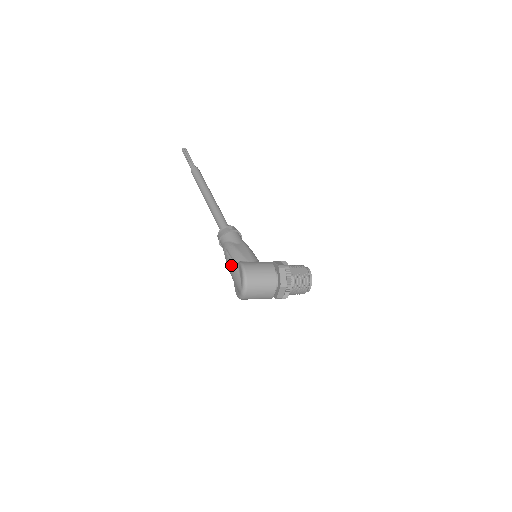
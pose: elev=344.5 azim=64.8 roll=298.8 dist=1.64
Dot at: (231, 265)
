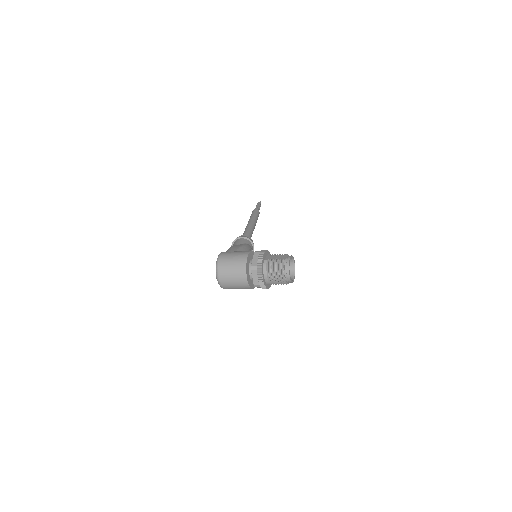
Dot at: occluded
